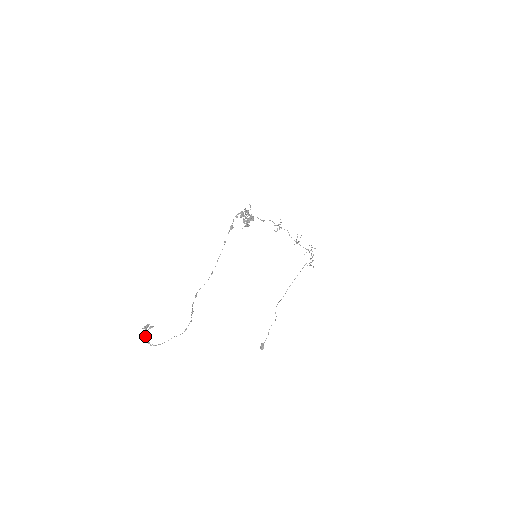
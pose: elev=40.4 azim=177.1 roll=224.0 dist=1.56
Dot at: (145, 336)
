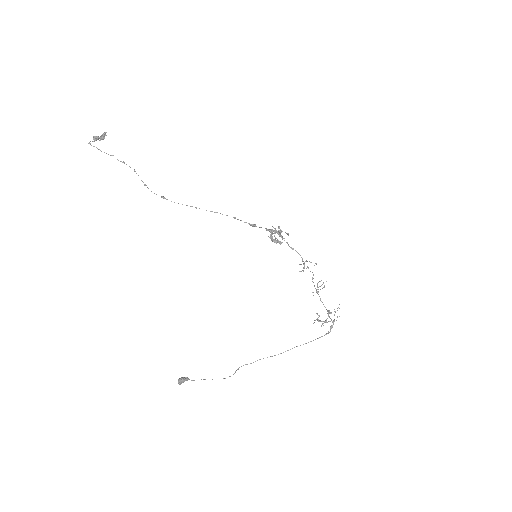
Dot at: (94, 138)
